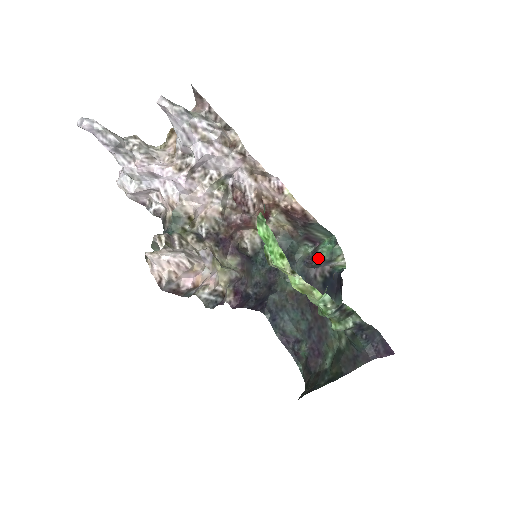
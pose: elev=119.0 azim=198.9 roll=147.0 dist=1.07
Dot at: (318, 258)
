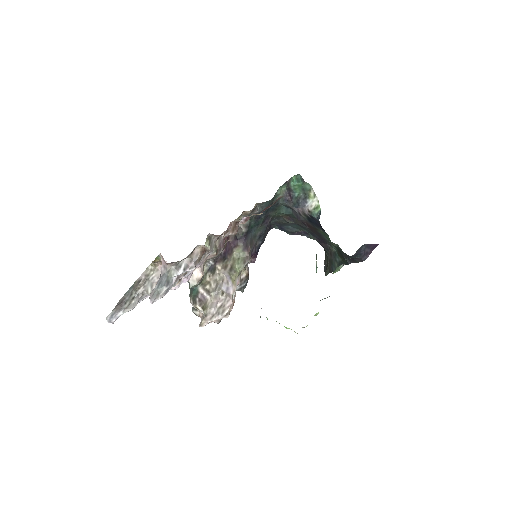
Dot at: (294, 195)
